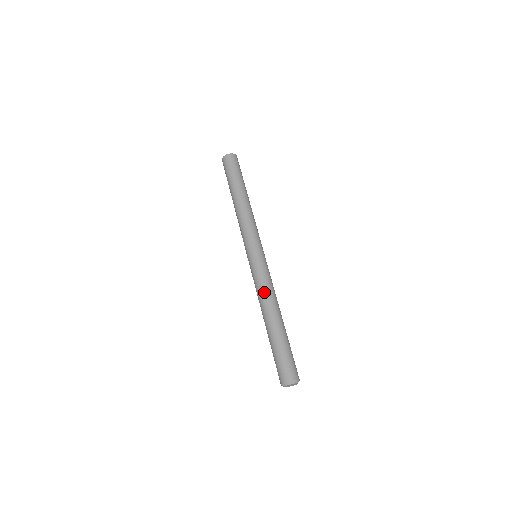
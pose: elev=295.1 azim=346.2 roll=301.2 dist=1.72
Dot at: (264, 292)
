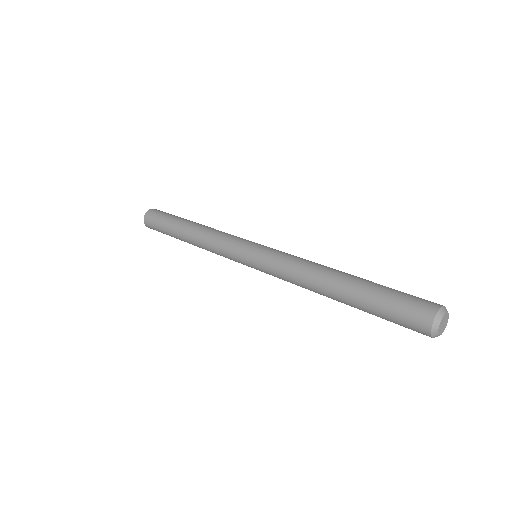
Dot at: occluded
